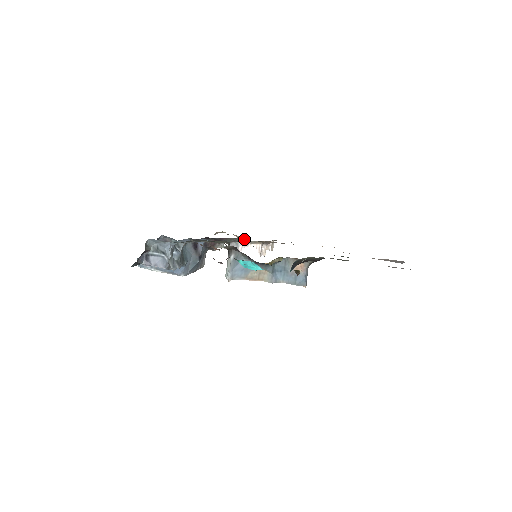
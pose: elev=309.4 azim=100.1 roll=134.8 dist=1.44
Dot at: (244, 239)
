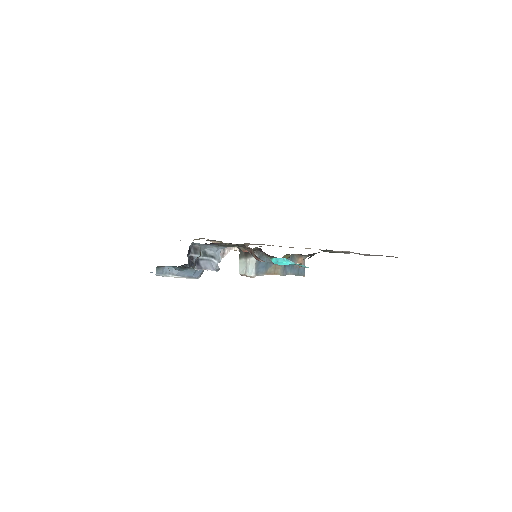
Dot at: occluded
